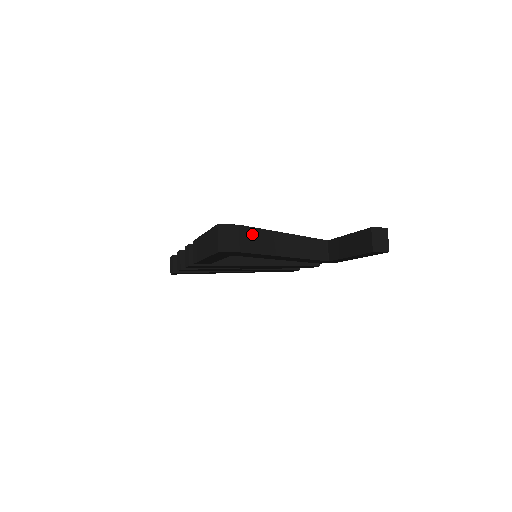
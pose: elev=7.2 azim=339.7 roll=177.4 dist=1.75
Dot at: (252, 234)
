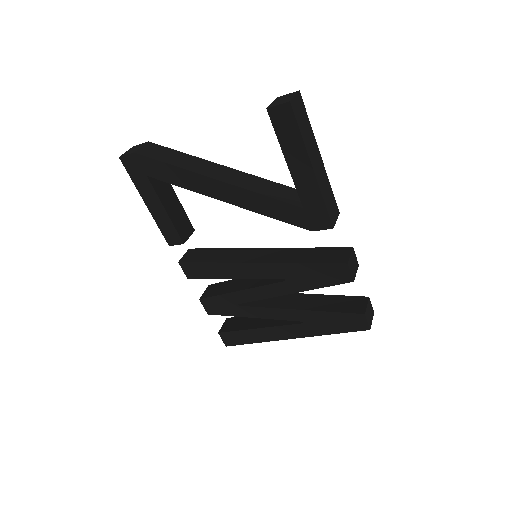
Dot at: (163, 150)
